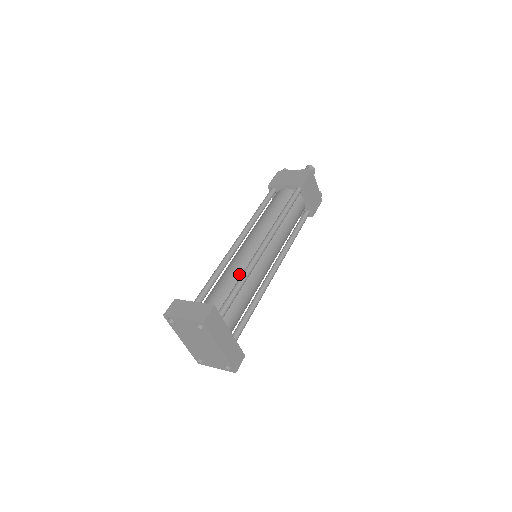
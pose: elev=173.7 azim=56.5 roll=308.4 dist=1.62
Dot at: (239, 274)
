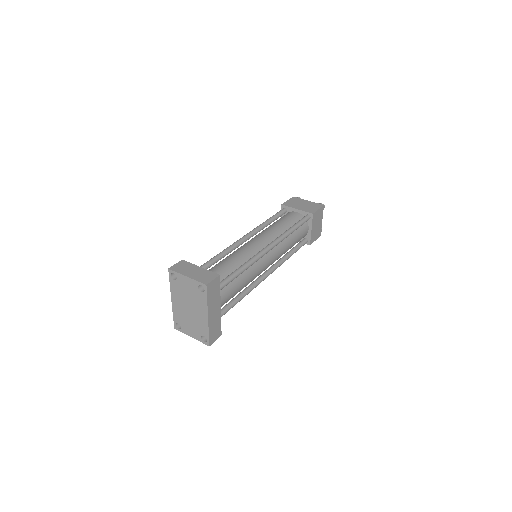
Dot at: (241, 262)
